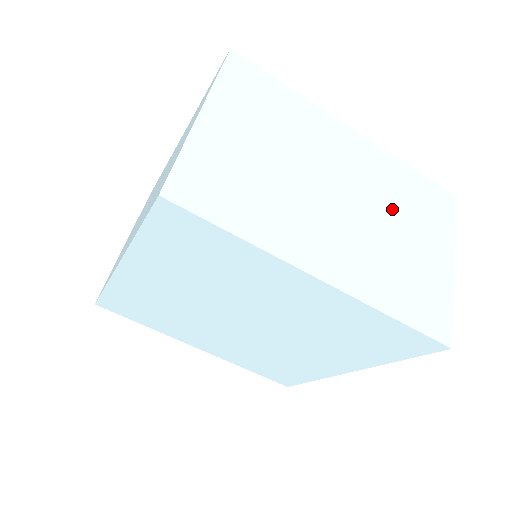
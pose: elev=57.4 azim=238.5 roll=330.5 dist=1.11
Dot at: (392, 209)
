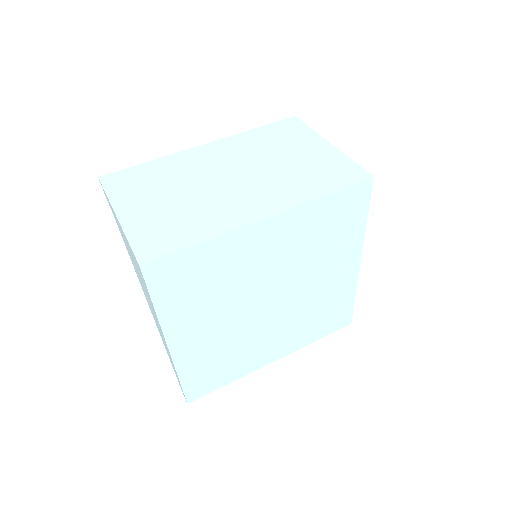
Dot at: occluded
